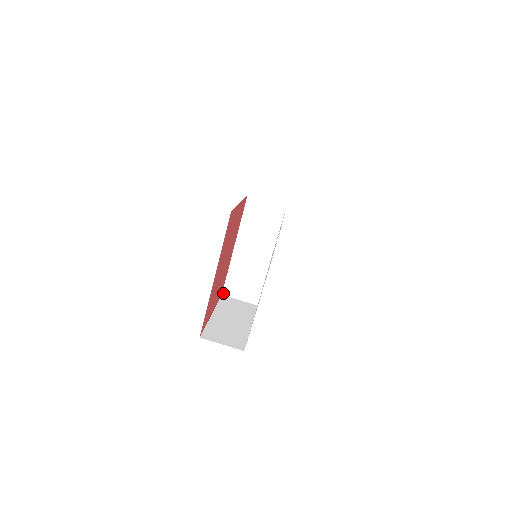
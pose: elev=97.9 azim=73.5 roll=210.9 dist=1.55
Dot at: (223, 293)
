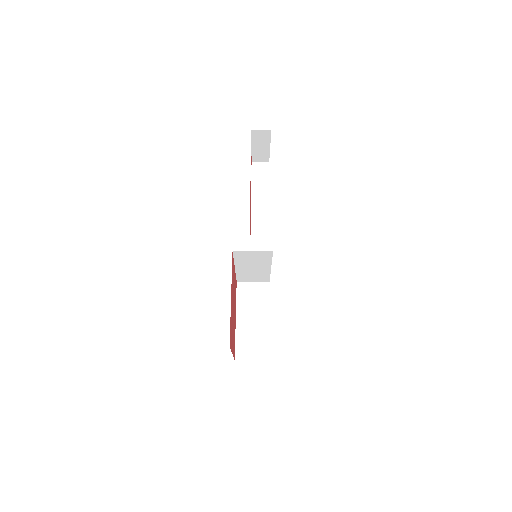
Dot at: (237, 281)
